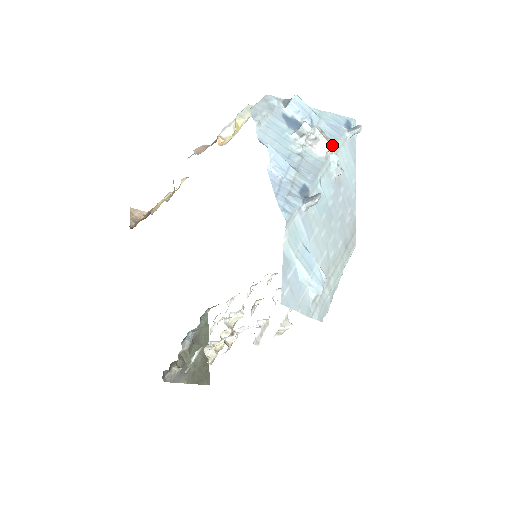
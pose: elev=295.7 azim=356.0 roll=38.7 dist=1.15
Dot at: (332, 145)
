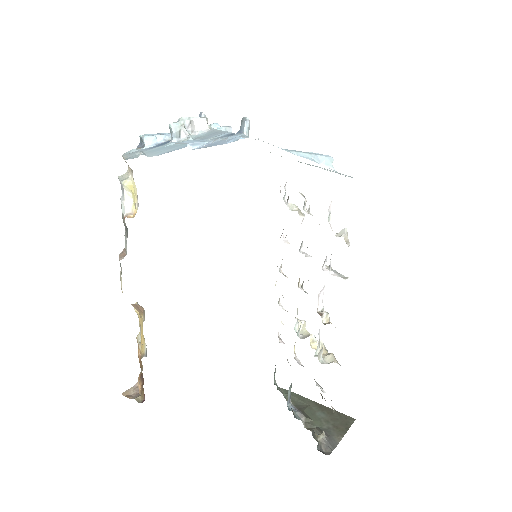
Dot at: (204, 118)
